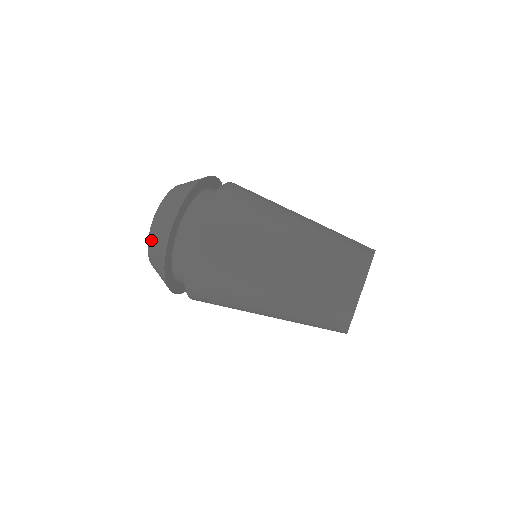
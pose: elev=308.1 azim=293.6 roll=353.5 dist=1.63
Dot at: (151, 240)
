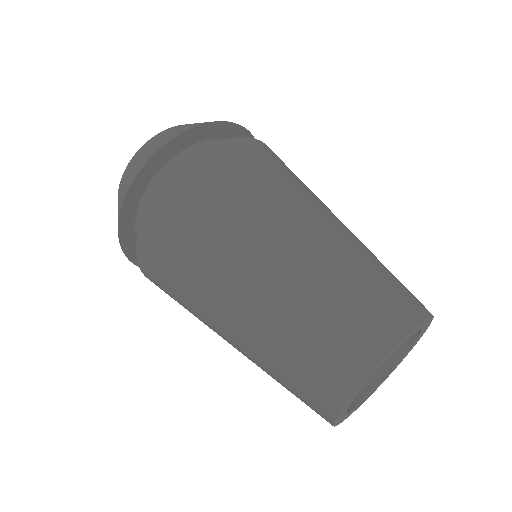
Dot at: (120, 186)
